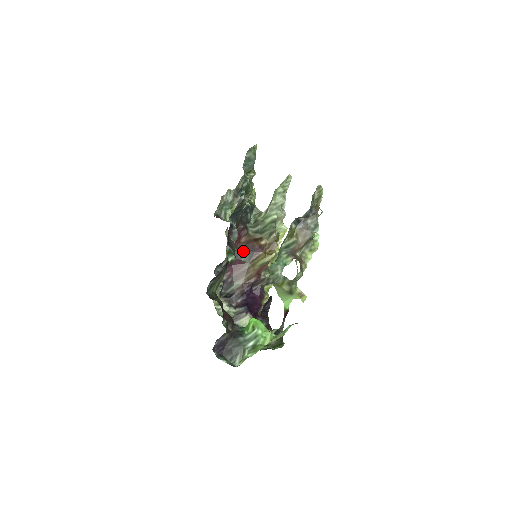
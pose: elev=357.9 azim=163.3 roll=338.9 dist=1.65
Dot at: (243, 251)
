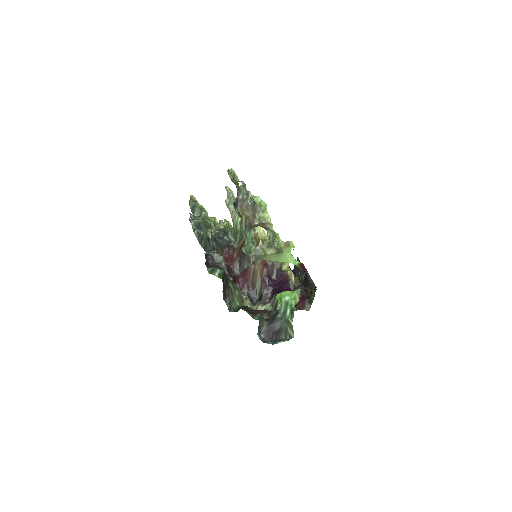
Dot at: (241, 262)
